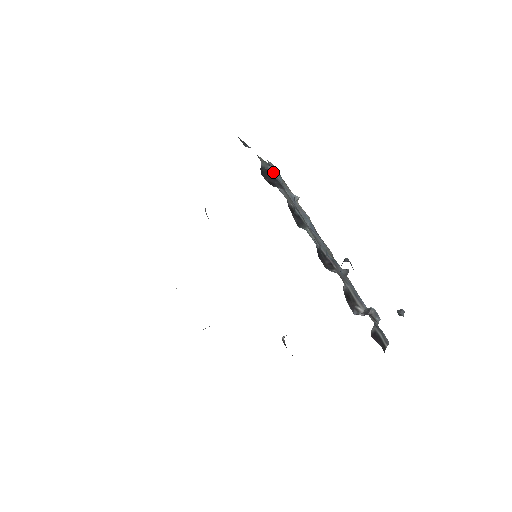
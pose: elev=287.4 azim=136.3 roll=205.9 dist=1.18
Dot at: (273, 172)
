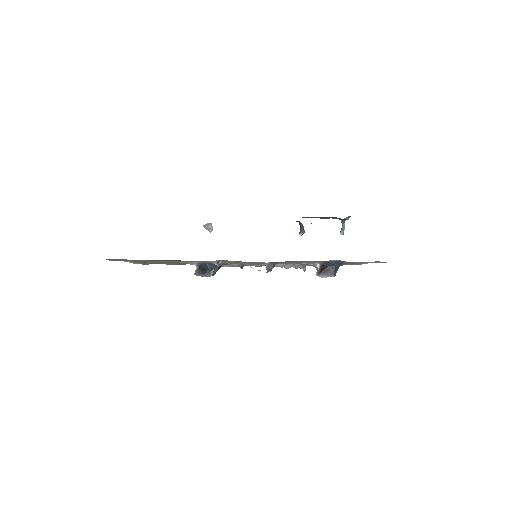
Dot at: occluded
